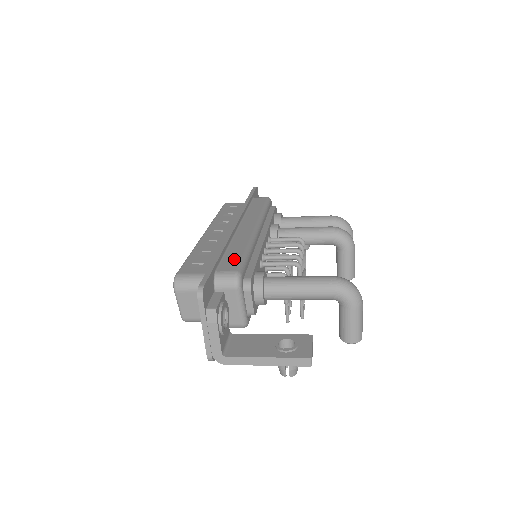
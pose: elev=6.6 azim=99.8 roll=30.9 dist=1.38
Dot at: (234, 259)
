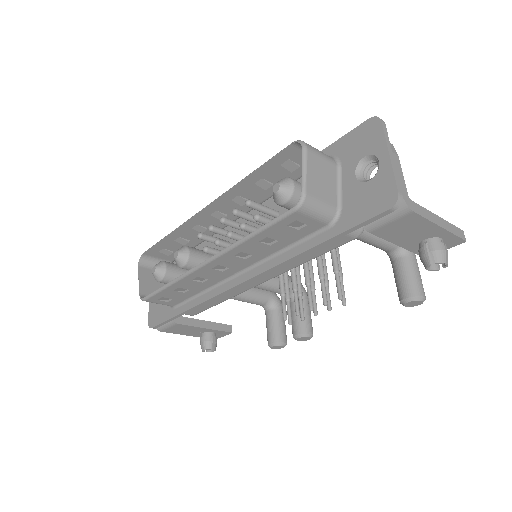
Dot at: occluded
